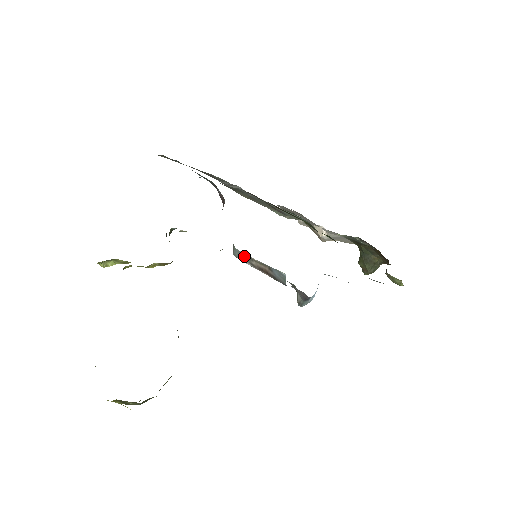
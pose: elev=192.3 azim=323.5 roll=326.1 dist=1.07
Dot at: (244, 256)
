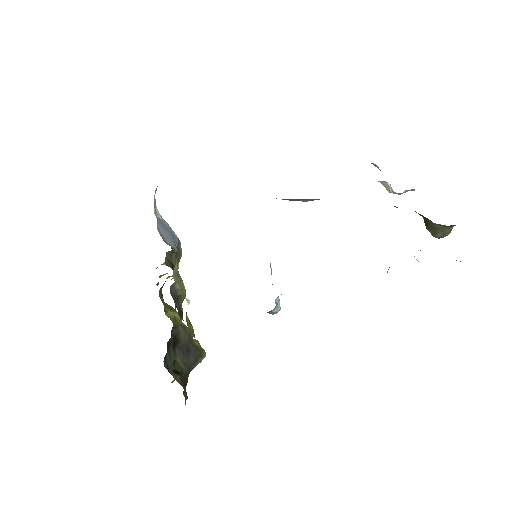
Dot at: occluded
